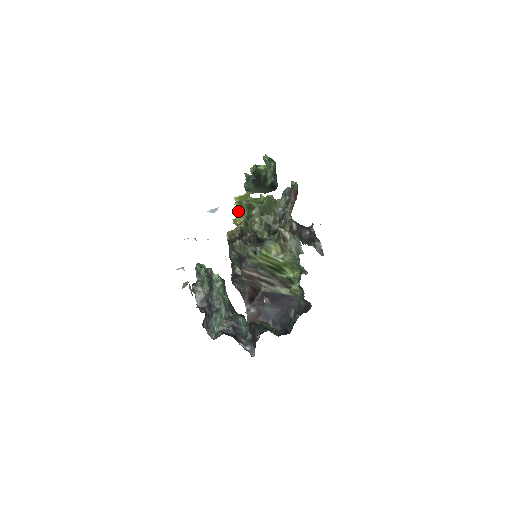
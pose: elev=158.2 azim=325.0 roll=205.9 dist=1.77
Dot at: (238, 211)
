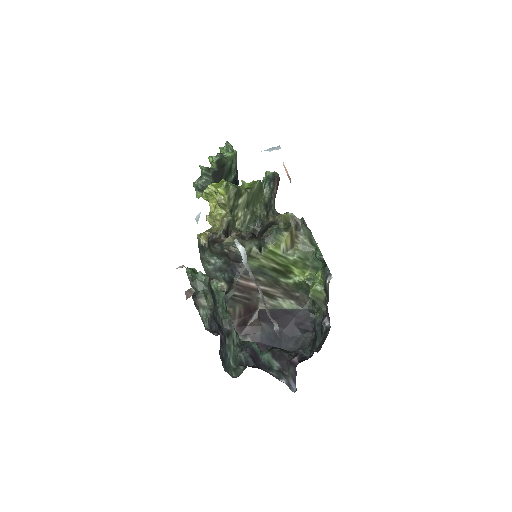
Dot at: (220, 200)
